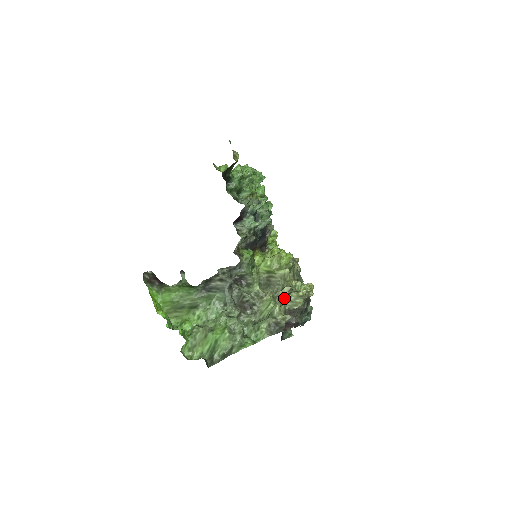
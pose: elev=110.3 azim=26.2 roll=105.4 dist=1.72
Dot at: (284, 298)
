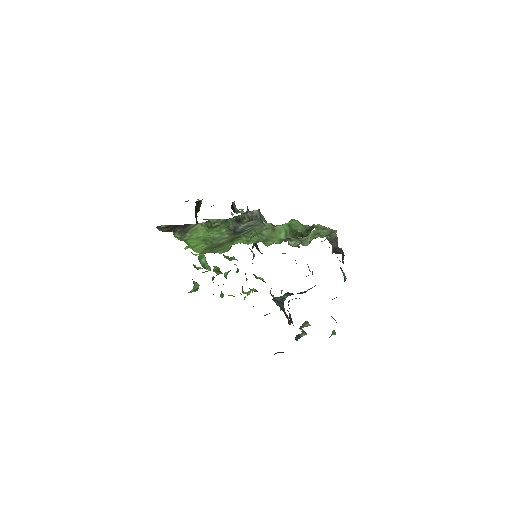
Dot at: occluded
